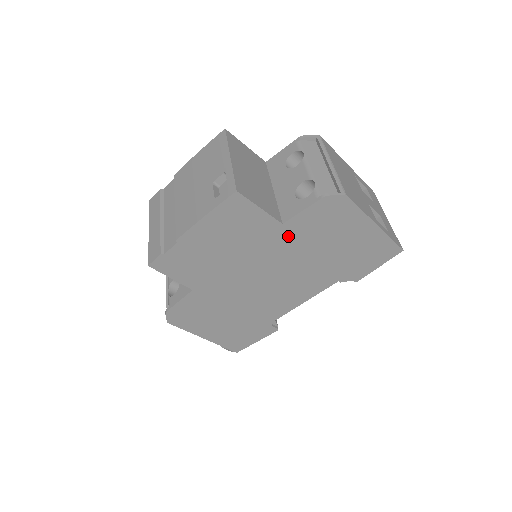
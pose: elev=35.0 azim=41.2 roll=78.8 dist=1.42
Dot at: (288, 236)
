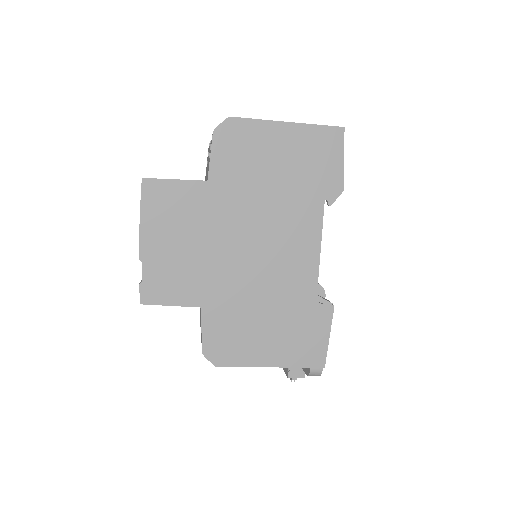
Dot at: (225, 189)
